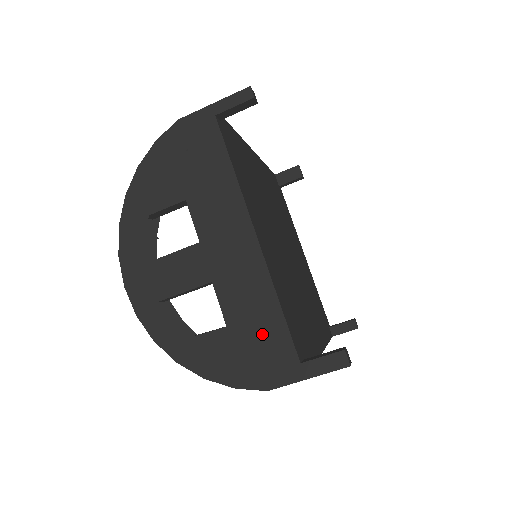
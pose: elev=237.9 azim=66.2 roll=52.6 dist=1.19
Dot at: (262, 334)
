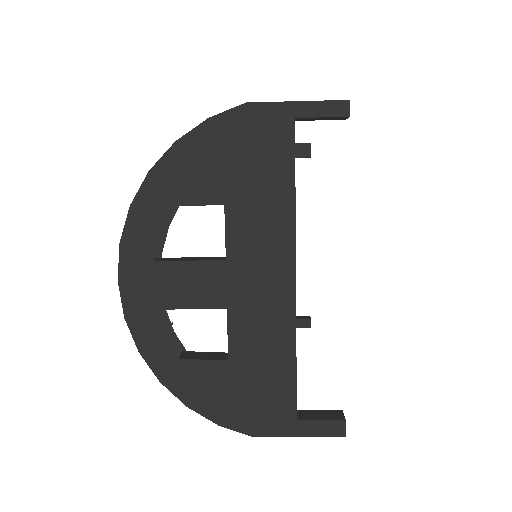
Dot at: (266, 381)
